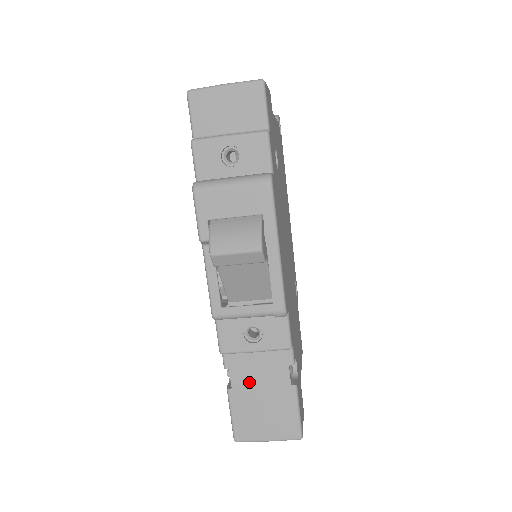
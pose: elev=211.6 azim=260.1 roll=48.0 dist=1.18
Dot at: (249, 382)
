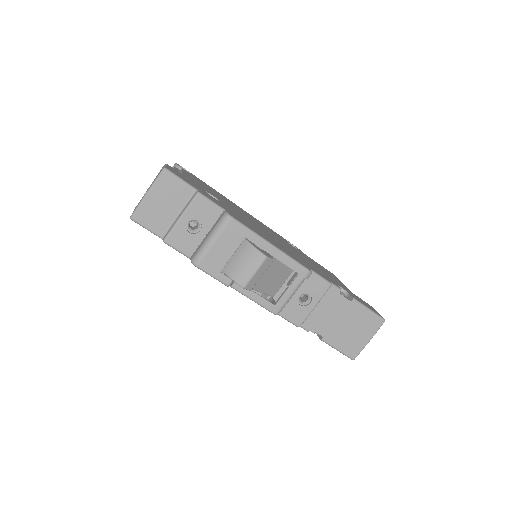
Dot at: (328, 324)
